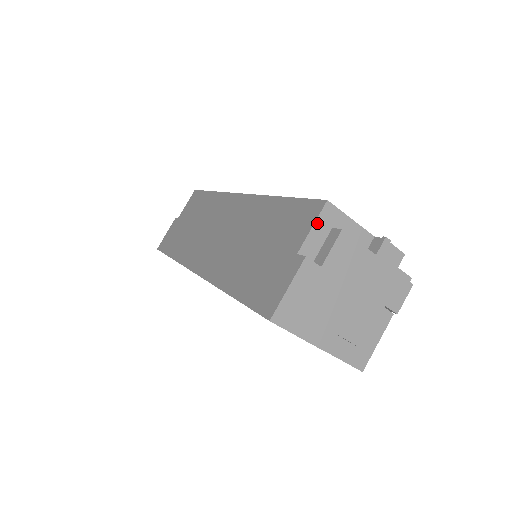
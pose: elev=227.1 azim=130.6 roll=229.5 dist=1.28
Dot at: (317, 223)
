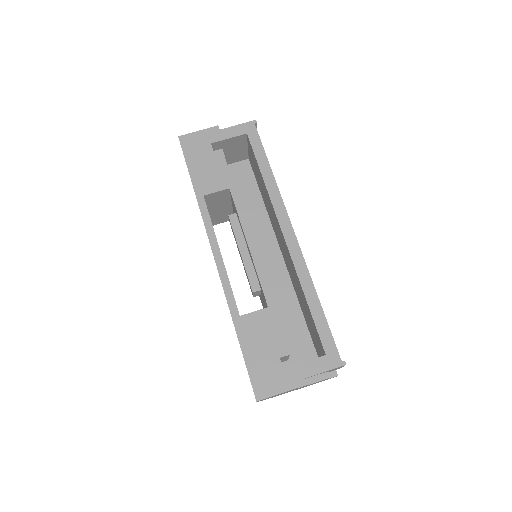
Dot at: occluded
